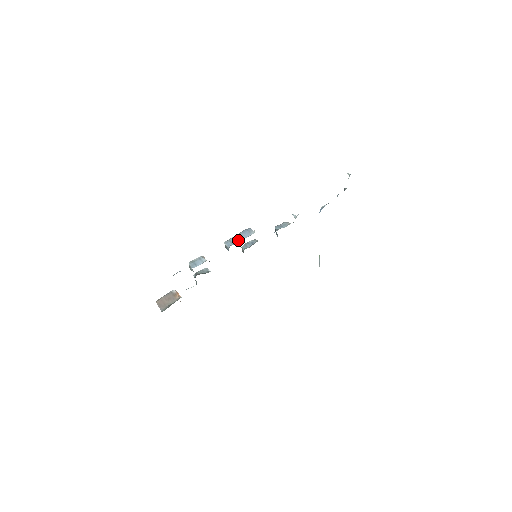
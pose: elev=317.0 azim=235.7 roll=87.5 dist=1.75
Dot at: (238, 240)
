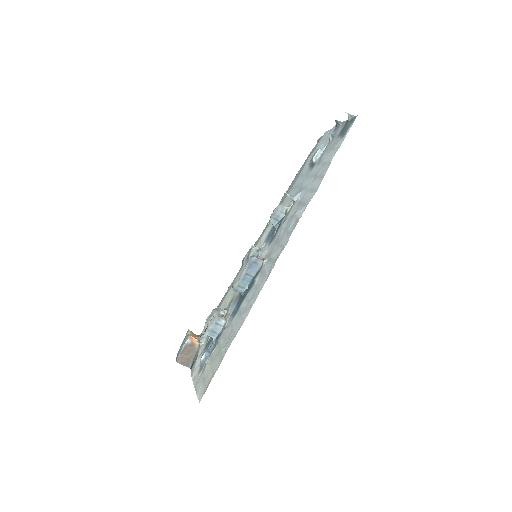
Dot at: (248, 280)
